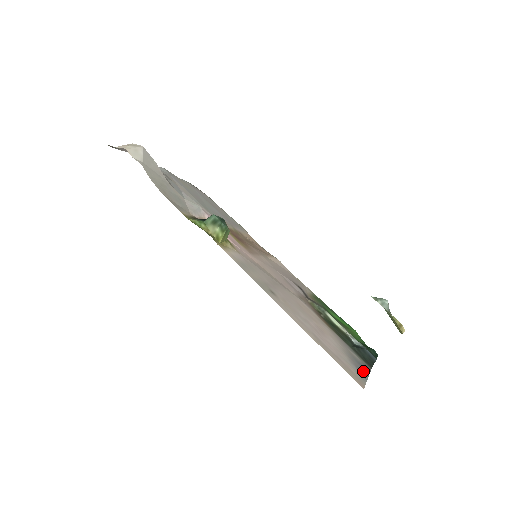
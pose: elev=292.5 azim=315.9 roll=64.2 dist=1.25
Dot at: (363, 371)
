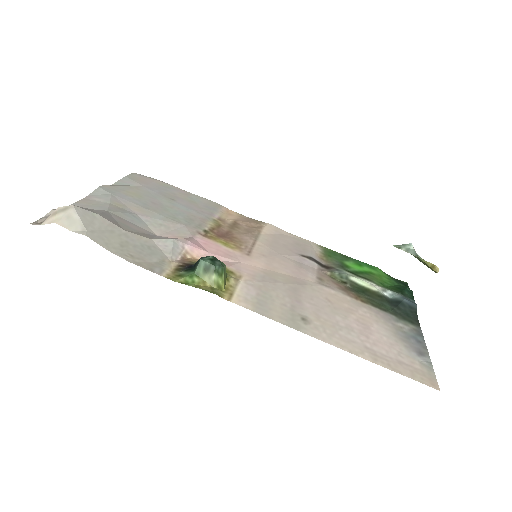
Dot at: (421, 349)
